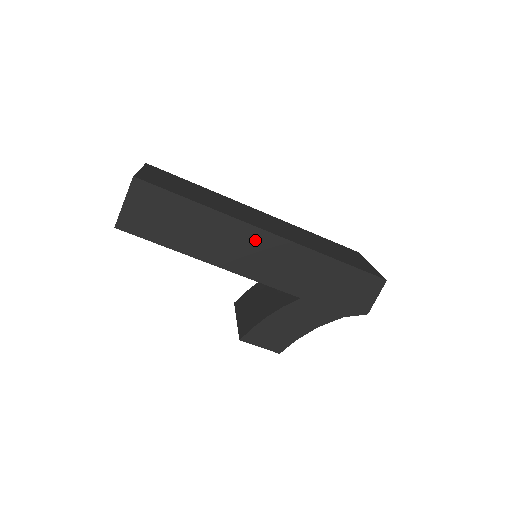
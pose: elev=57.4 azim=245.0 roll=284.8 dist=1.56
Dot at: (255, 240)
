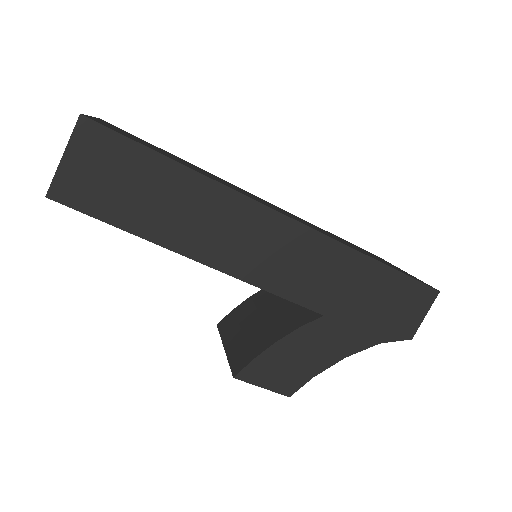
Dot at: (265, 227)
